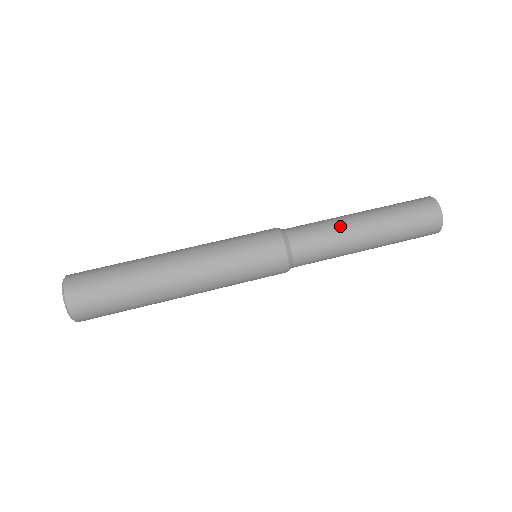
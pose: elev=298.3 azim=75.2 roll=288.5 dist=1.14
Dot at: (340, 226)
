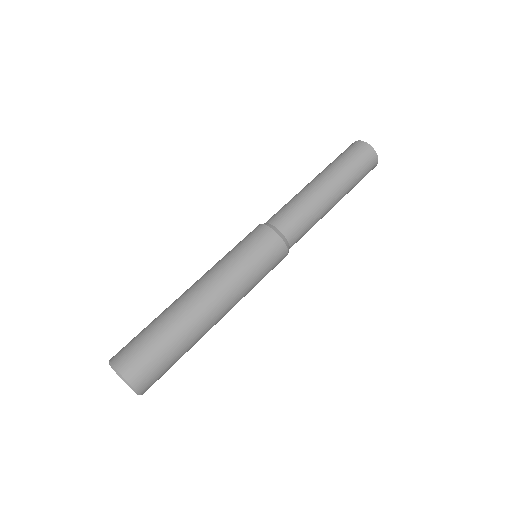
Dot at: (298, 193)
